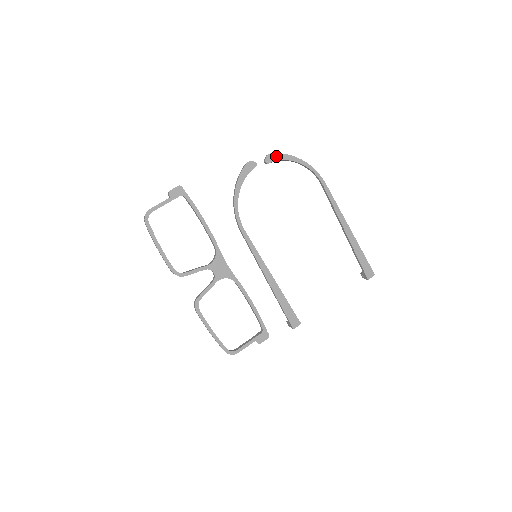
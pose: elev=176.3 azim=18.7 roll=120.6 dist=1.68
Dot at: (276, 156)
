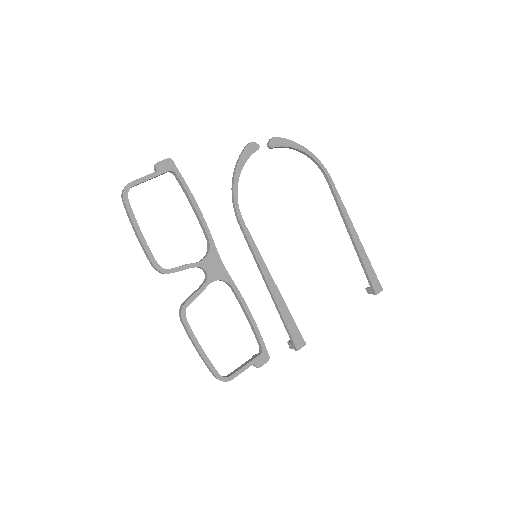
Dot at: (281, 141)
